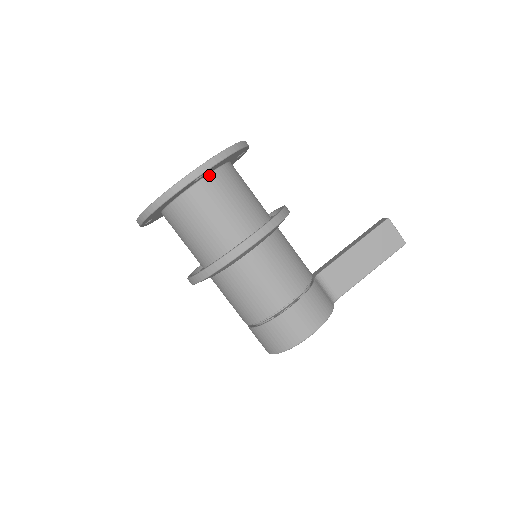
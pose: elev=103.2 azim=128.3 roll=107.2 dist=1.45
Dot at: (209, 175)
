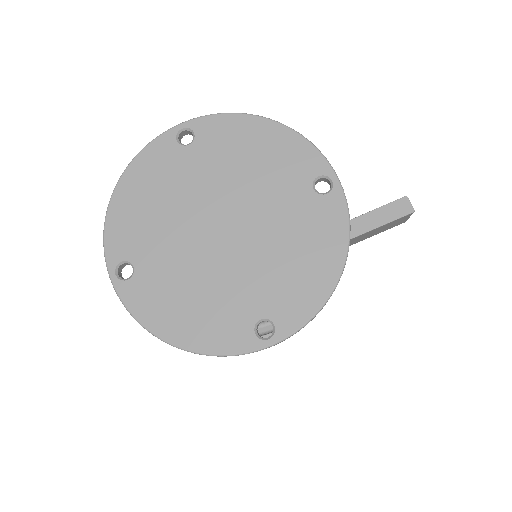
Dot at: occluded
